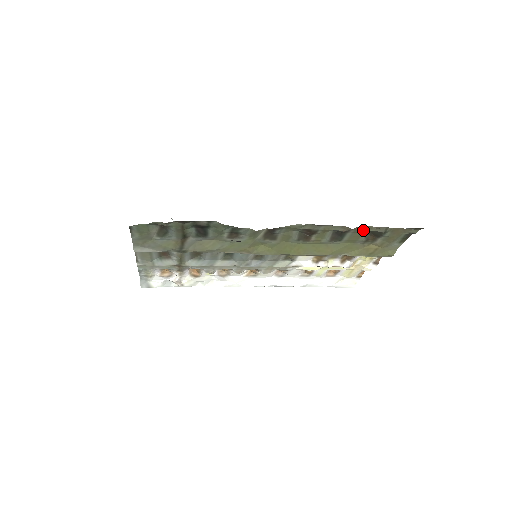
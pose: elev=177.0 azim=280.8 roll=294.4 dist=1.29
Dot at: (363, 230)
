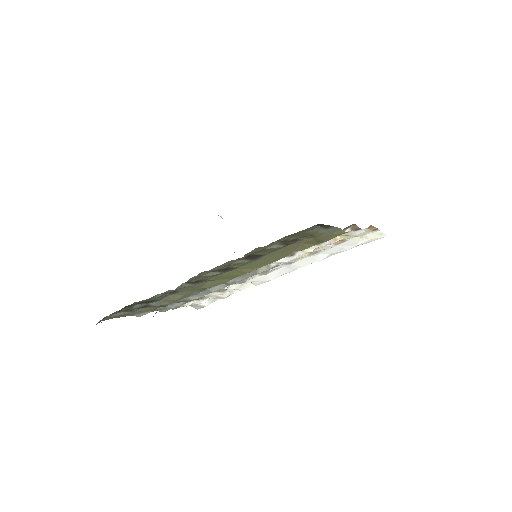
Dot at: (258, 251)
